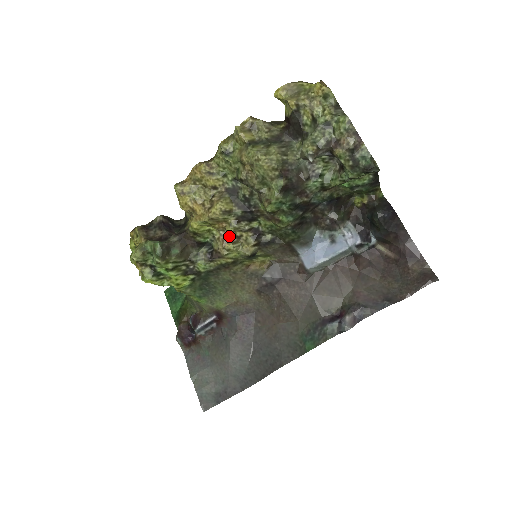
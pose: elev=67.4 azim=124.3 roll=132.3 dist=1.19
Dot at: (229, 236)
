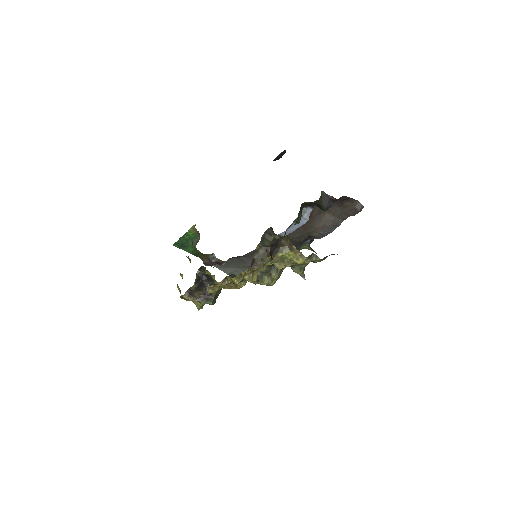
Dot at: occluded
